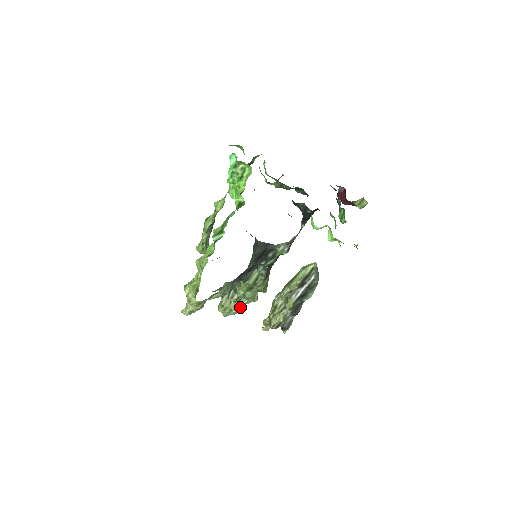
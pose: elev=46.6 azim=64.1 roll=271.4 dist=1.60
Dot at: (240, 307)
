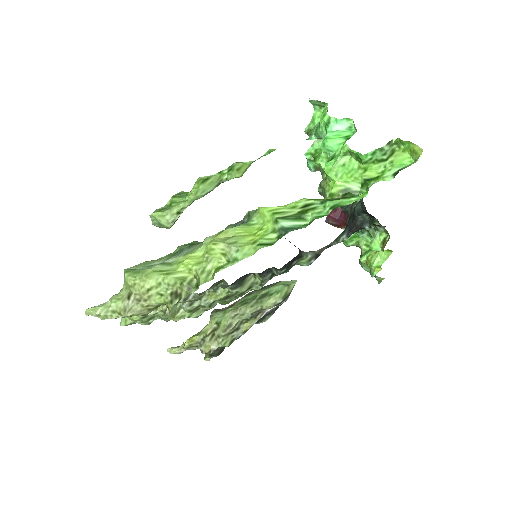
Dot at: occluded
